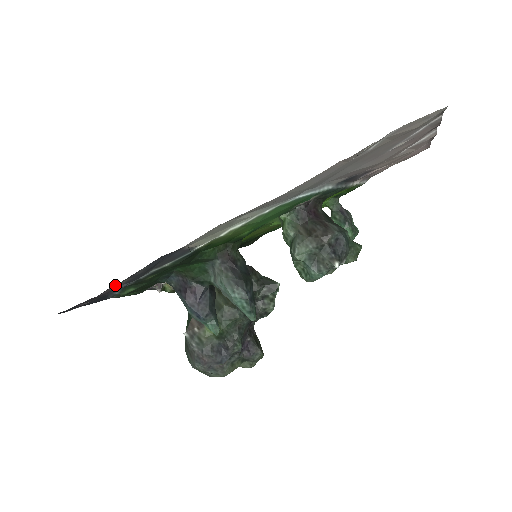
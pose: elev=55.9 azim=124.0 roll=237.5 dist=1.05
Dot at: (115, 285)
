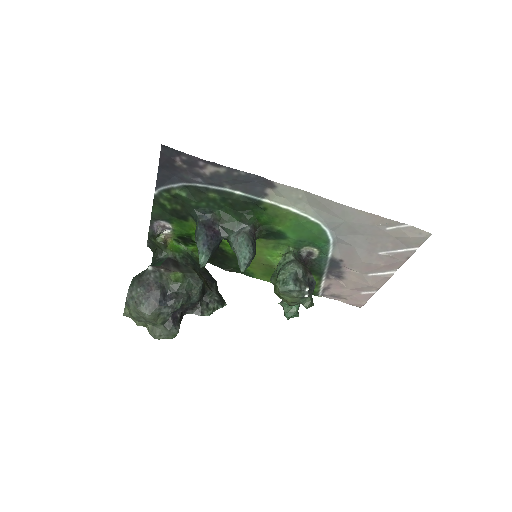
Dot at: (213, 167)
